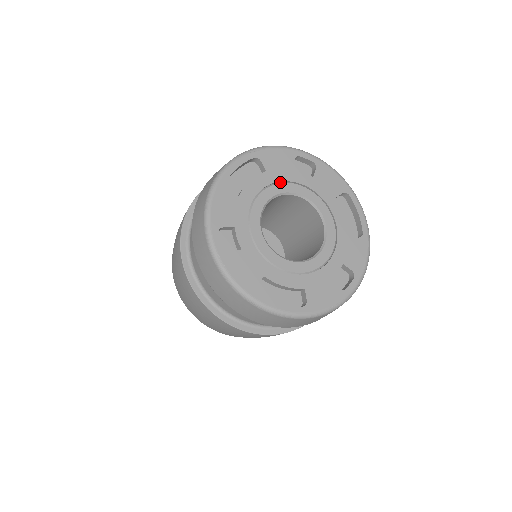
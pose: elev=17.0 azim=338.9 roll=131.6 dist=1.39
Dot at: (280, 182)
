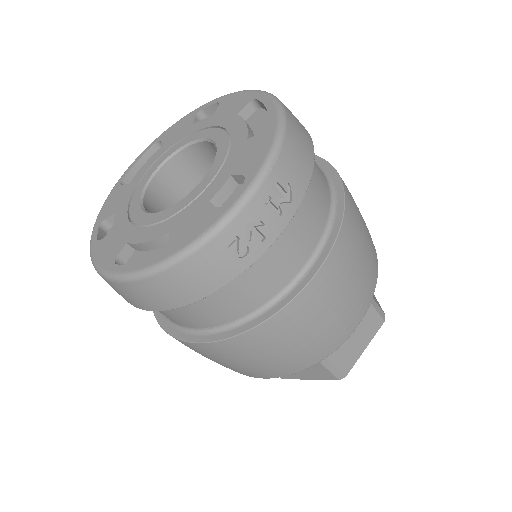
Dot at: (175, 145)
